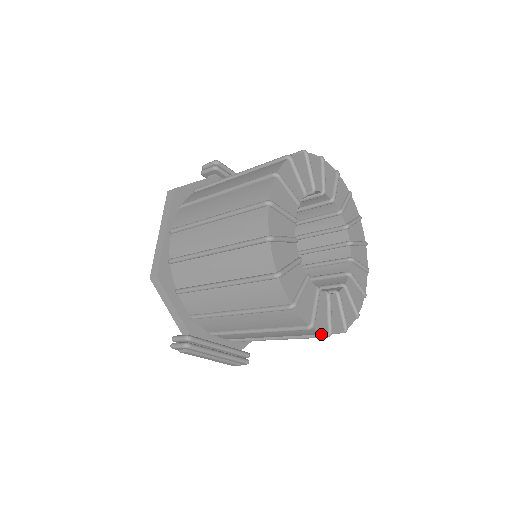
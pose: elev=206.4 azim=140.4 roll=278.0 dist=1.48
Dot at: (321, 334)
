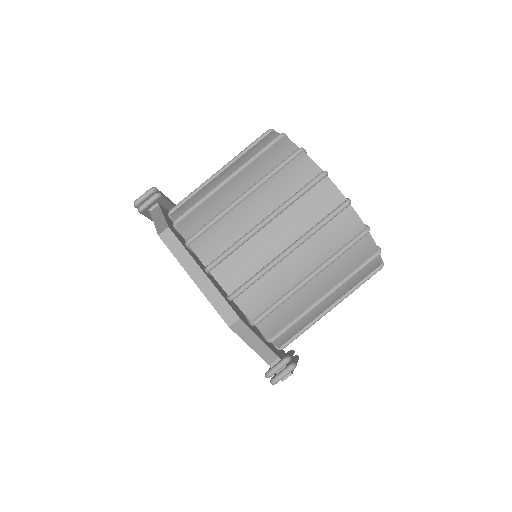
Dot at: occluded
